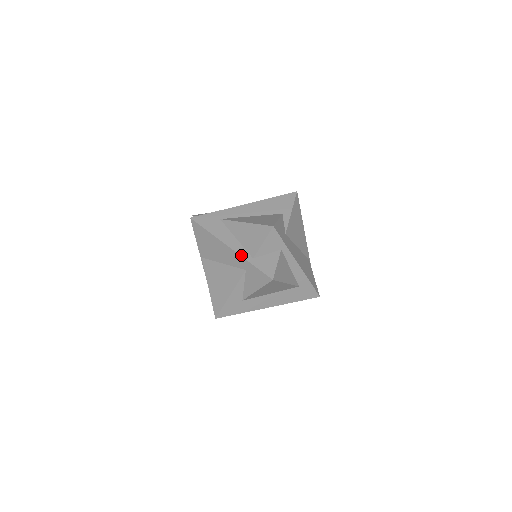
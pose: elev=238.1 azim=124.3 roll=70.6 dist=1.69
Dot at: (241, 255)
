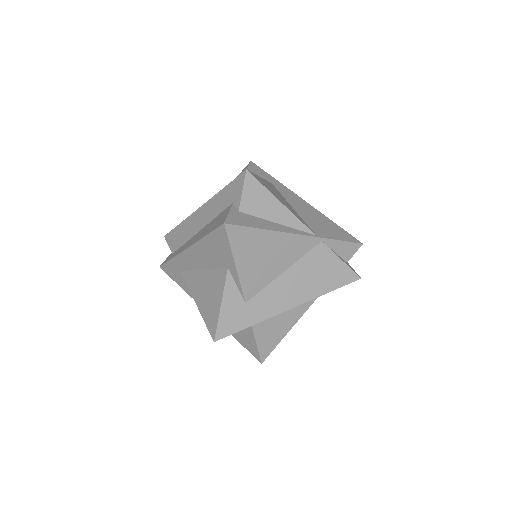
Dot at: occluded
